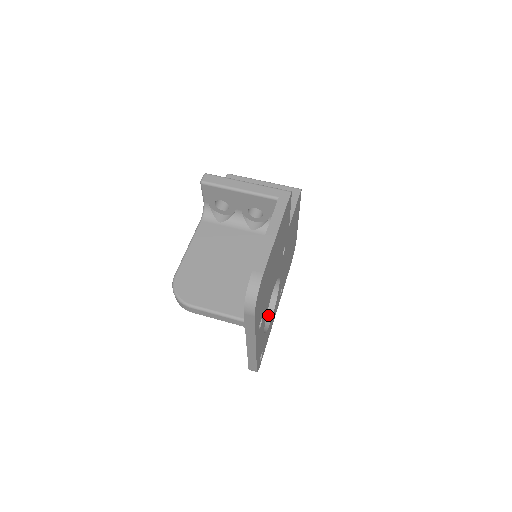
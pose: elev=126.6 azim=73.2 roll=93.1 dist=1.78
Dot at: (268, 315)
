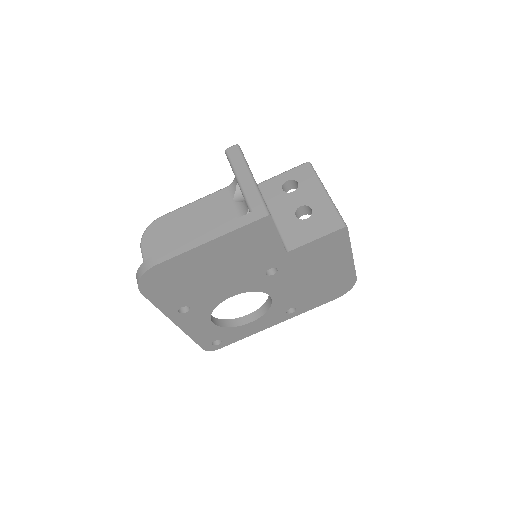
Dot at: (251, 317)
